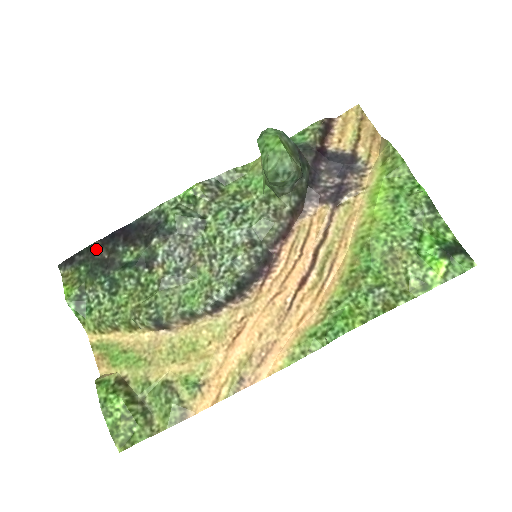
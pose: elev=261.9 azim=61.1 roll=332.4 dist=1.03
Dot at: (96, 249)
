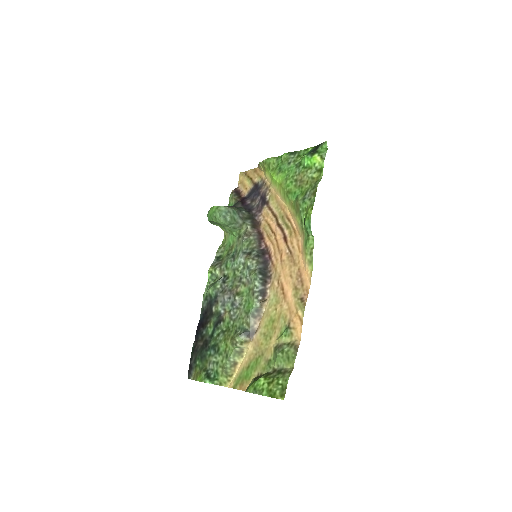
Dot at: (195, 347)
